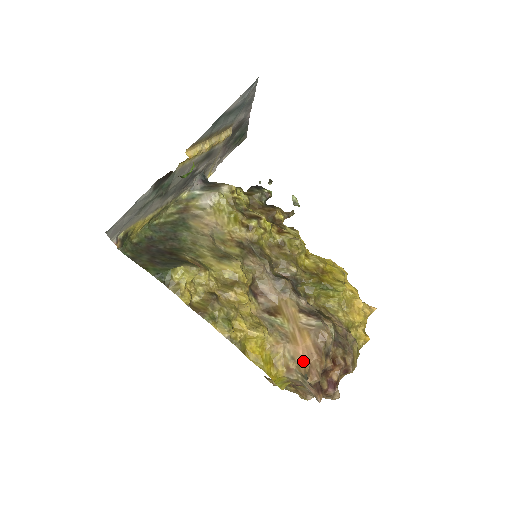
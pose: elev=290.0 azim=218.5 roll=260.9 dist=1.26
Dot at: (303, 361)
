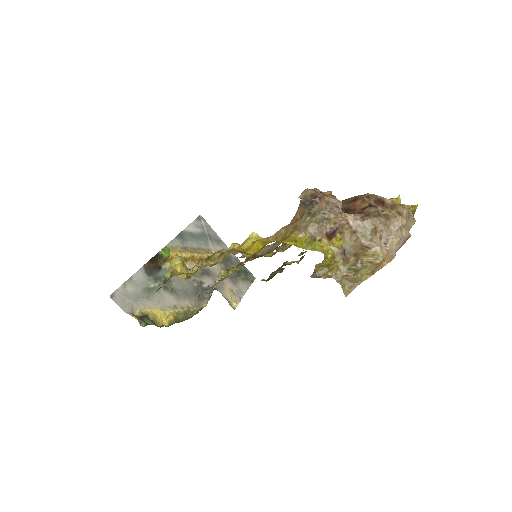
Dot at: (299, 210)
